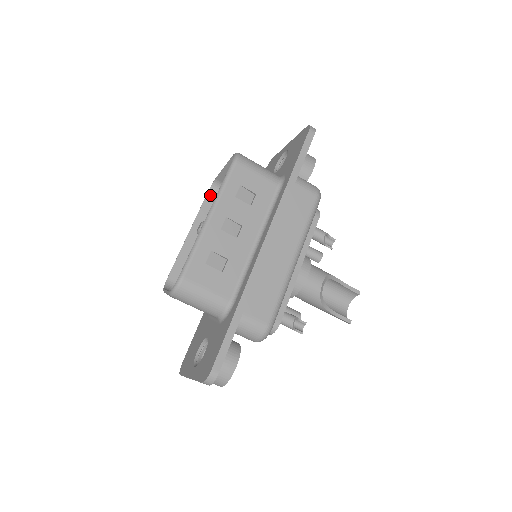
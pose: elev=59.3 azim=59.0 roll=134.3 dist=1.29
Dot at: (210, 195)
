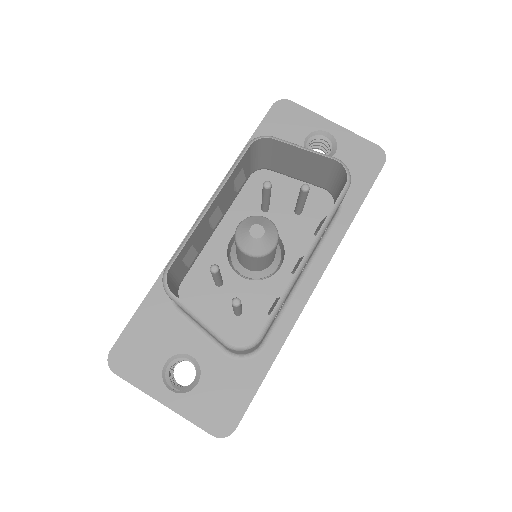
Dot at: (249, 150)
